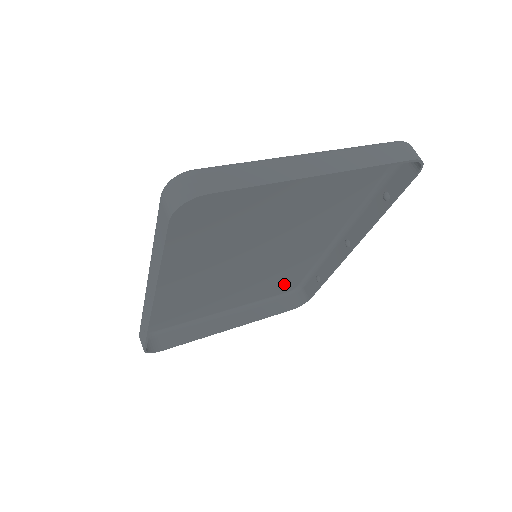
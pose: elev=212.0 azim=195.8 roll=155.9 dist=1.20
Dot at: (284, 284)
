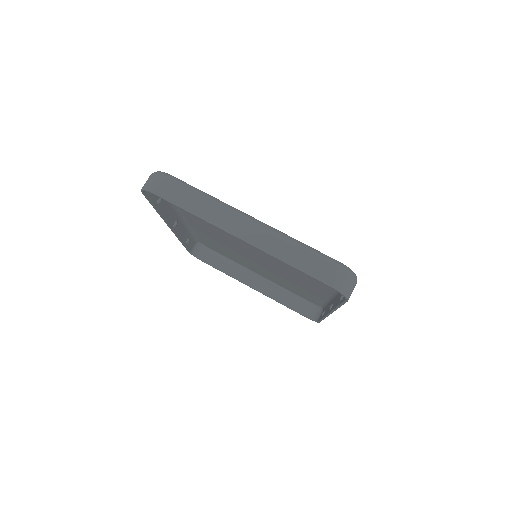
Dot at: (305, 295)
